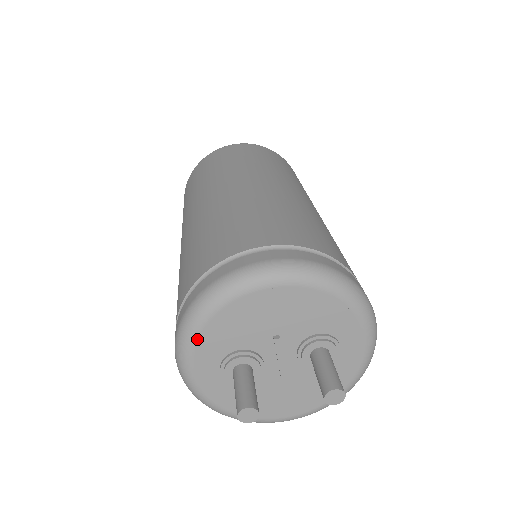
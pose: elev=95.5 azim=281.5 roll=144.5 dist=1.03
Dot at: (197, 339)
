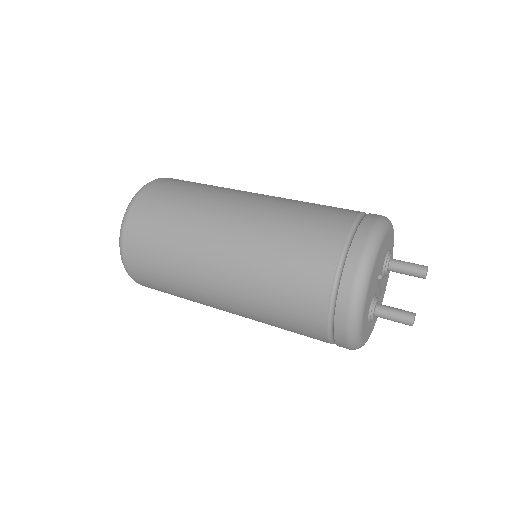
Dot at: (363, 319)
